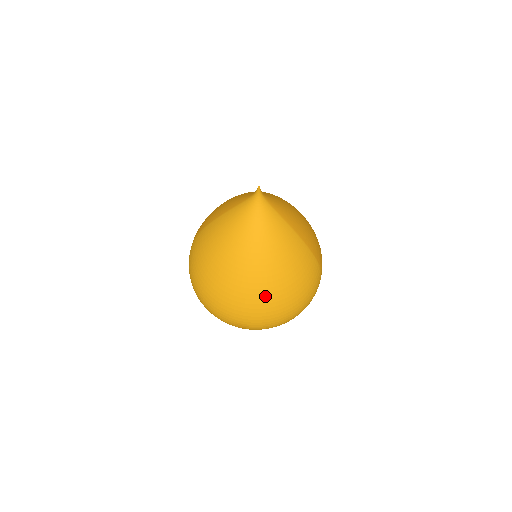
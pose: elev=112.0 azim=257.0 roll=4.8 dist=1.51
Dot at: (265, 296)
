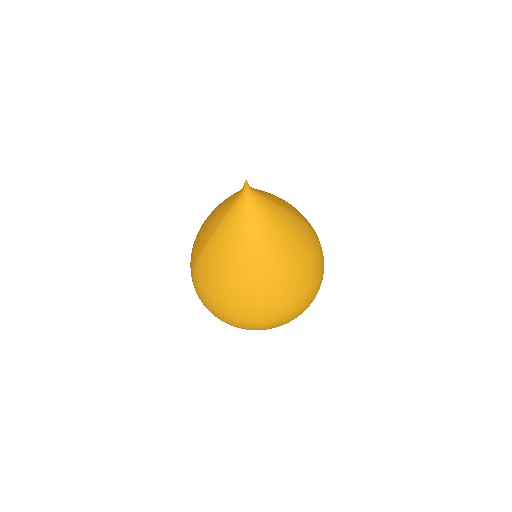
Dot at: (291, 281)
